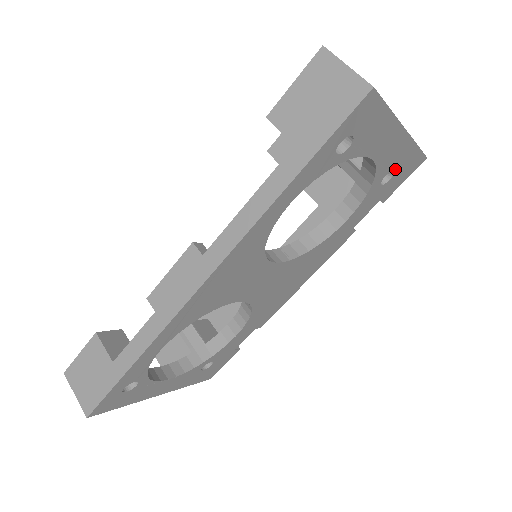
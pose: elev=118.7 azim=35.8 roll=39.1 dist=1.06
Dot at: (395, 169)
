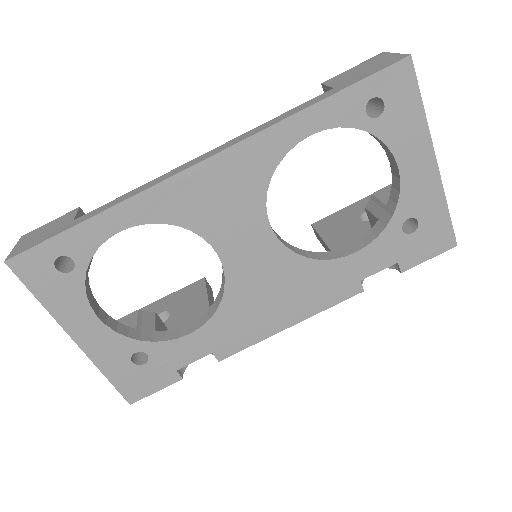
Dot at: (420, 220)
